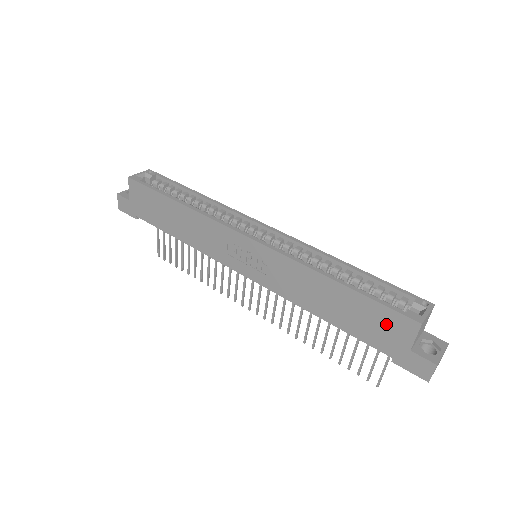
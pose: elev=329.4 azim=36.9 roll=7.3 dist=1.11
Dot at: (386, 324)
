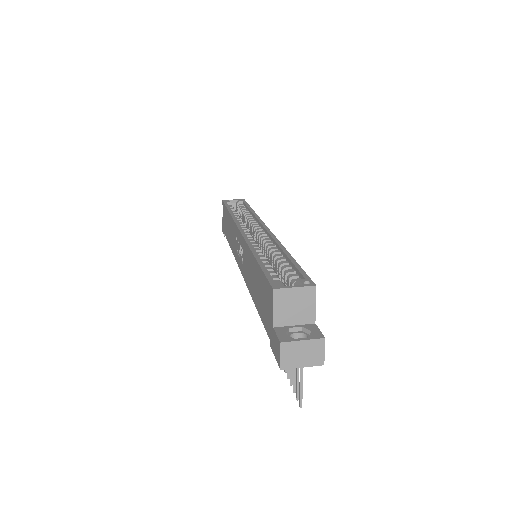
Dot at: (266, 297)
